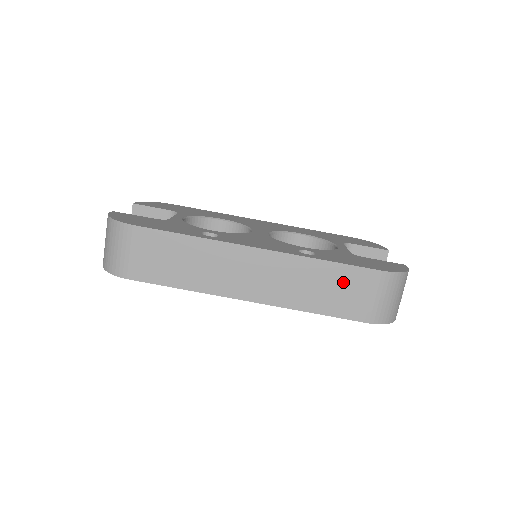
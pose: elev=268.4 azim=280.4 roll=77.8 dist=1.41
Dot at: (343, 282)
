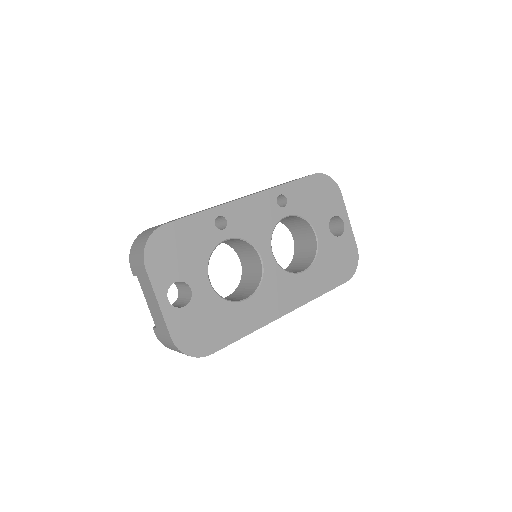
Dot at: occluded
